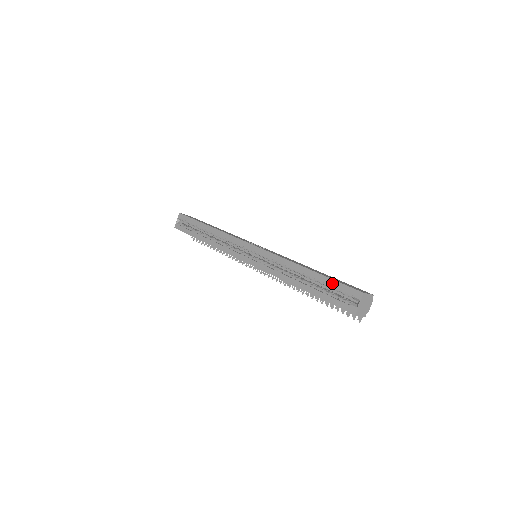
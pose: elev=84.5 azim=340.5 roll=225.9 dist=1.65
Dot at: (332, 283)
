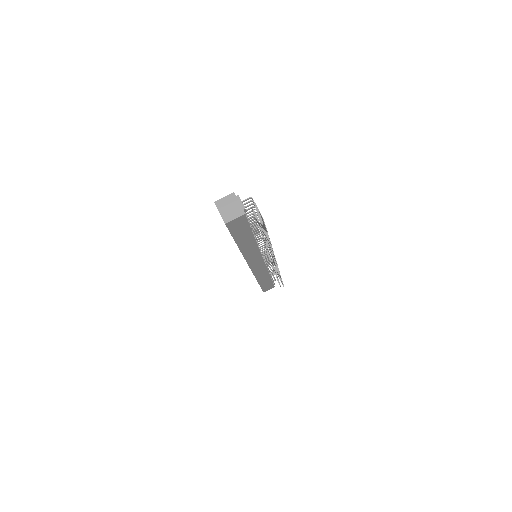
Dot at: occluded
